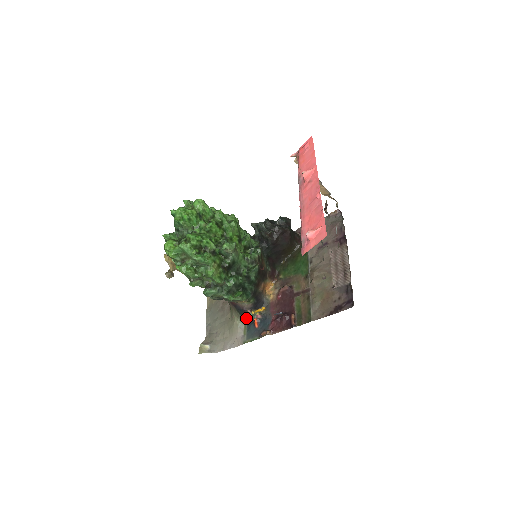
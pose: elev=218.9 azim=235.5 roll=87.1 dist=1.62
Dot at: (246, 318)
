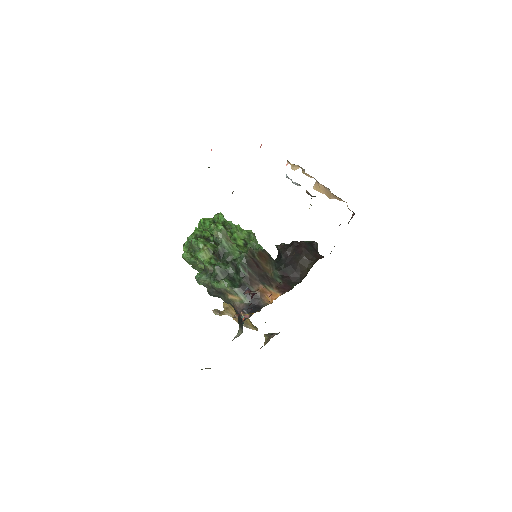
Dot at: (242, 326)
